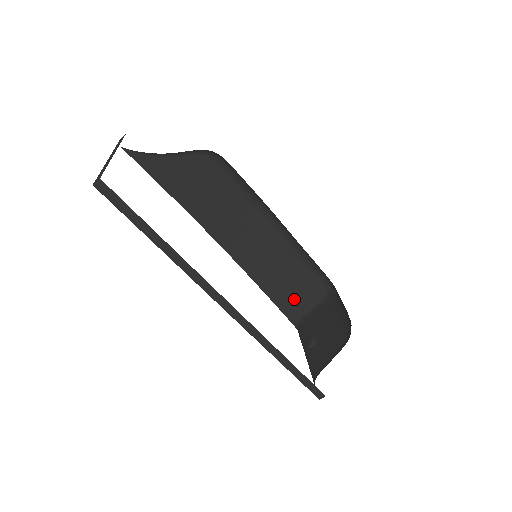
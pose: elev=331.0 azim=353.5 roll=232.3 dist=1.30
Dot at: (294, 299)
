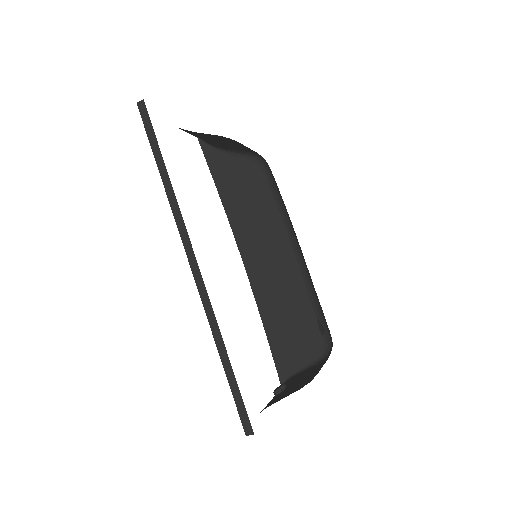
Dot at: (291, 349)
